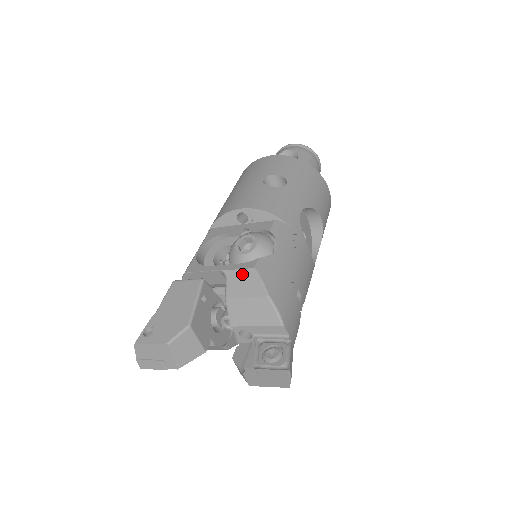
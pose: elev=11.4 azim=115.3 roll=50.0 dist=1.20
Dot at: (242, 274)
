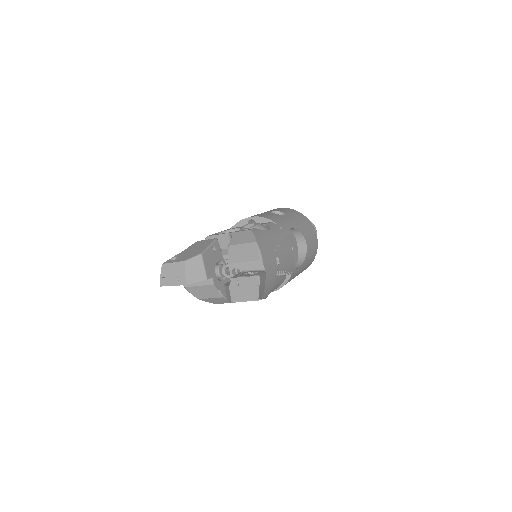
Dot at: (242, 233)
